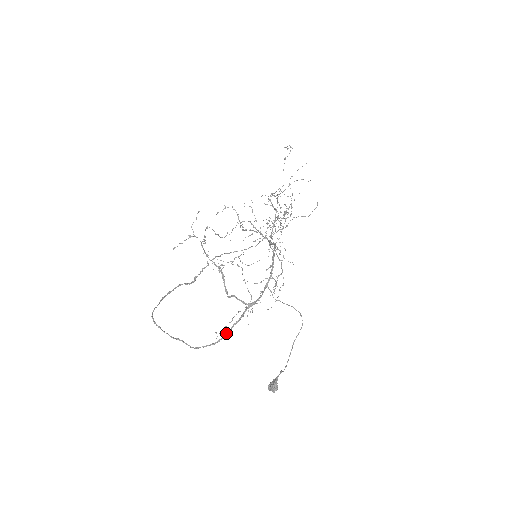
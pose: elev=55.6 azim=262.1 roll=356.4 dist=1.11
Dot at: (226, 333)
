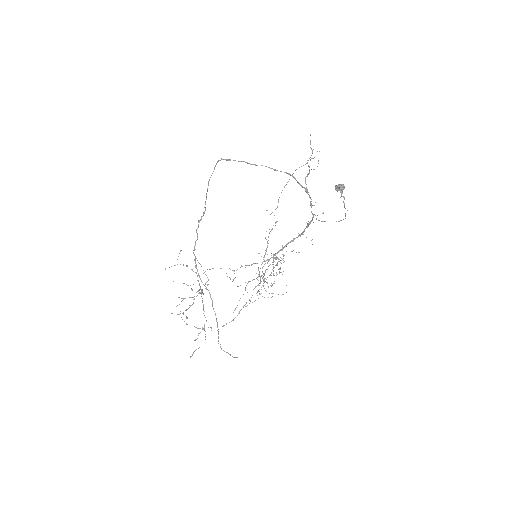
Dot at: occluded
